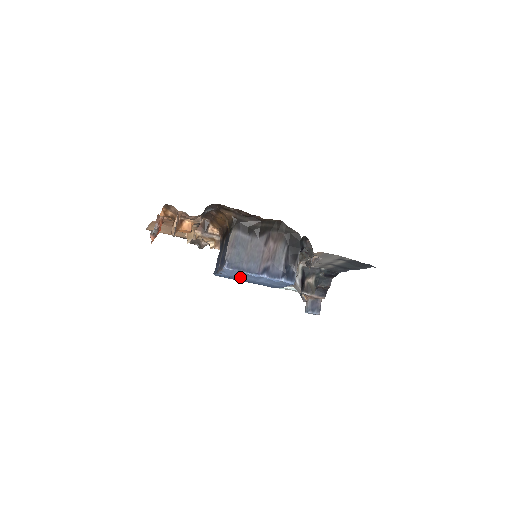
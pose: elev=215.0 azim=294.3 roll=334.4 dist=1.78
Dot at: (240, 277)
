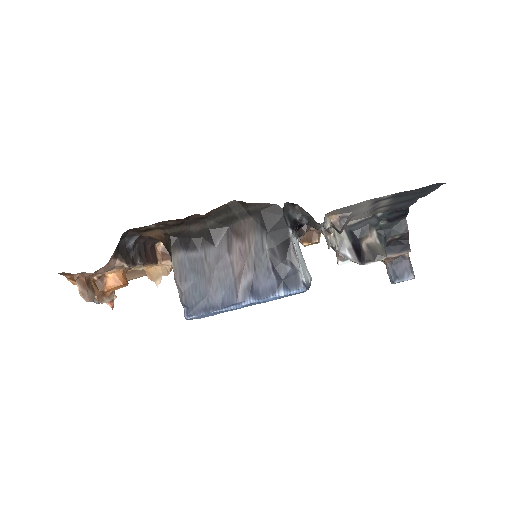
Dot at: occluded
